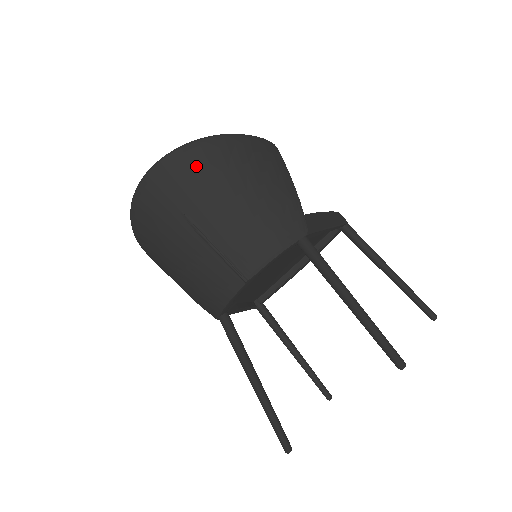
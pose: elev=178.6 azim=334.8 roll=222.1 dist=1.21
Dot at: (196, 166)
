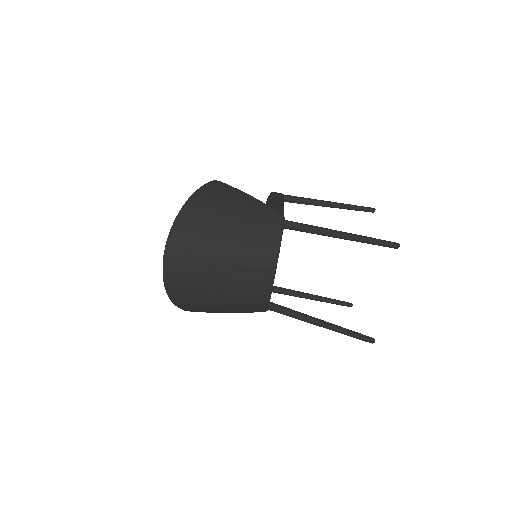
Dot at: (192, 229)
